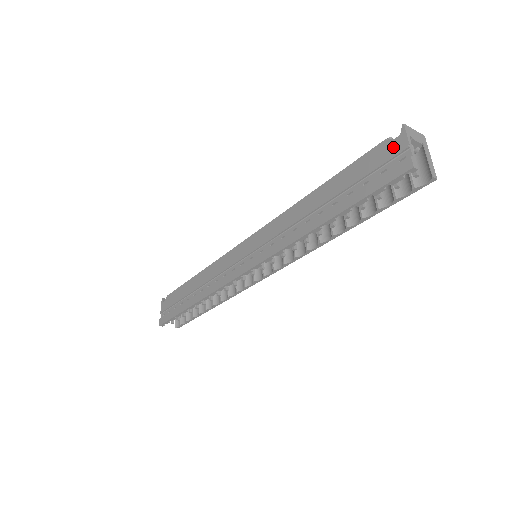
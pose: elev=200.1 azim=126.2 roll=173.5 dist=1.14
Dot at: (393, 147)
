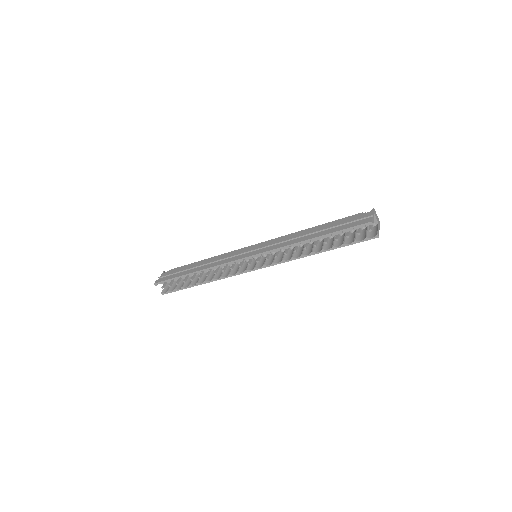
Dot at: (365, 215)
